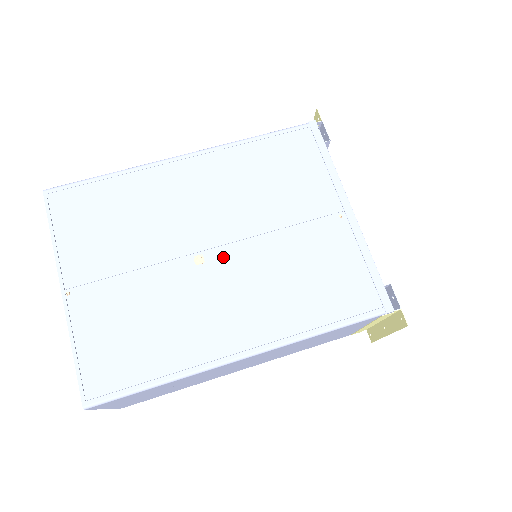
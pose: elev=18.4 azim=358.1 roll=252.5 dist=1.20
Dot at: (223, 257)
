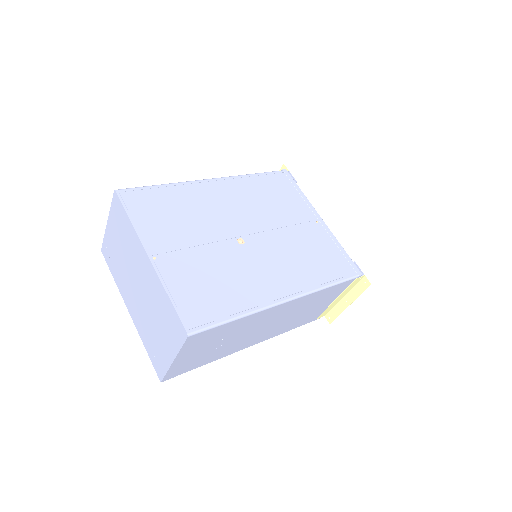
Dot at: (256, 241)
